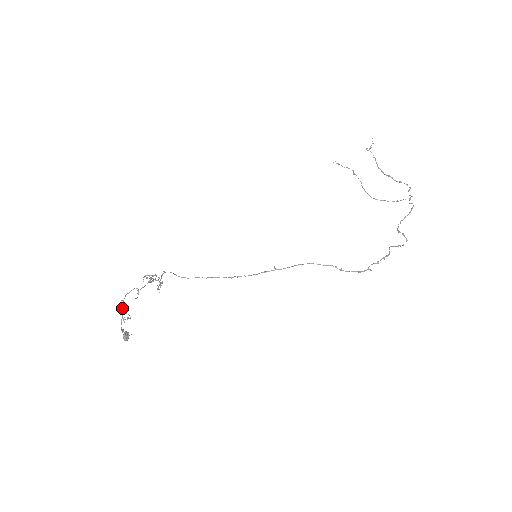
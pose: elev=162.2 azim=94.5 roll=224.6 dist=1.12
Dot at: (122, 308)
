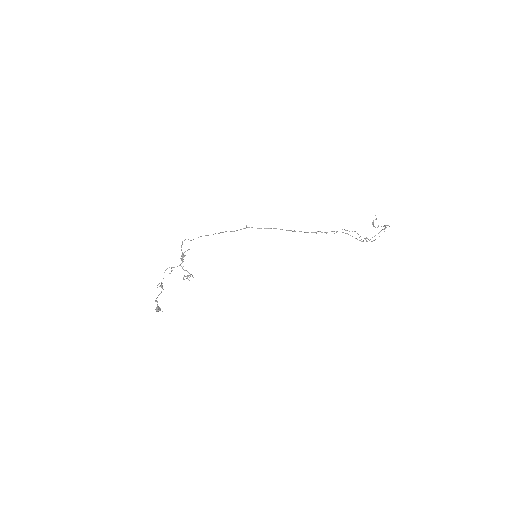
Dot at: (162, 287)
